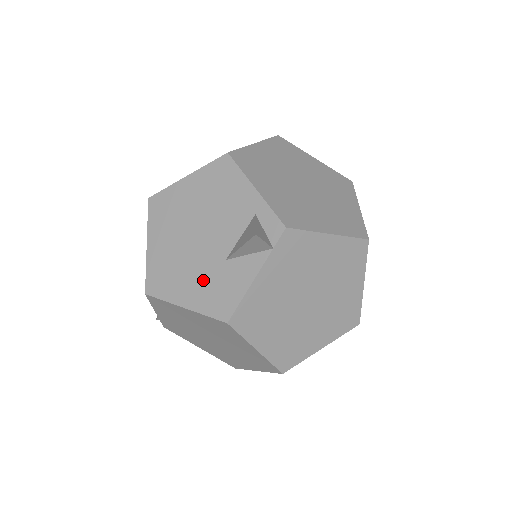
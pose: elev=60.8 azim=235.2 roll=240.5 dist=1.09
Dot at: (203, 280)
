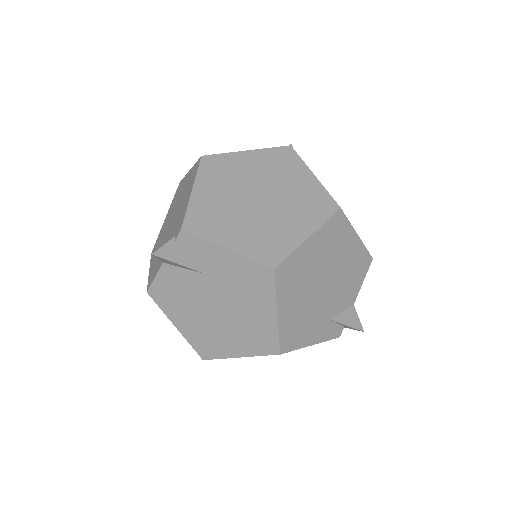
Dot at: occluded
